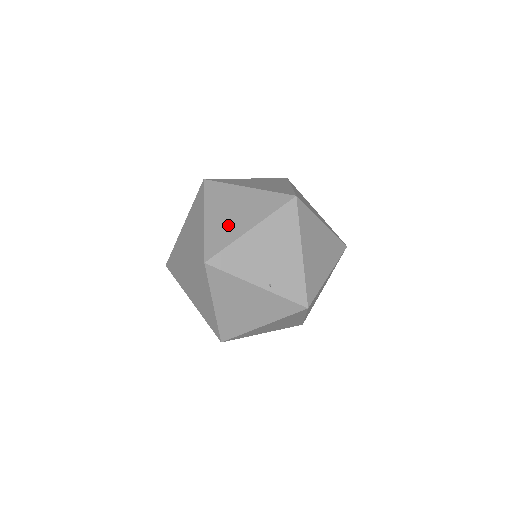
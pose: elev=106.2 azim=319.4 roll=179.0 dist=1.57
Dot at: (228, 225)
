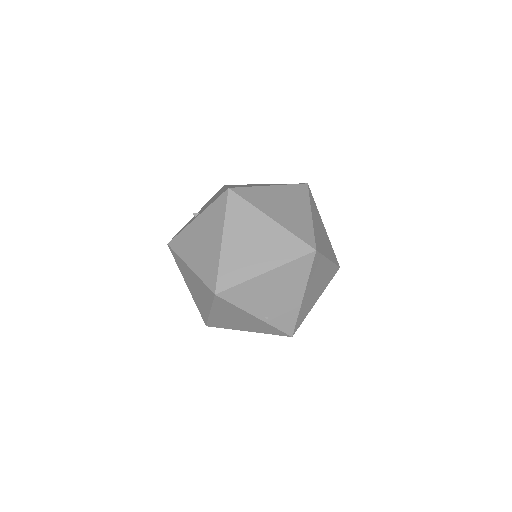
Dot at: (244, 259)
